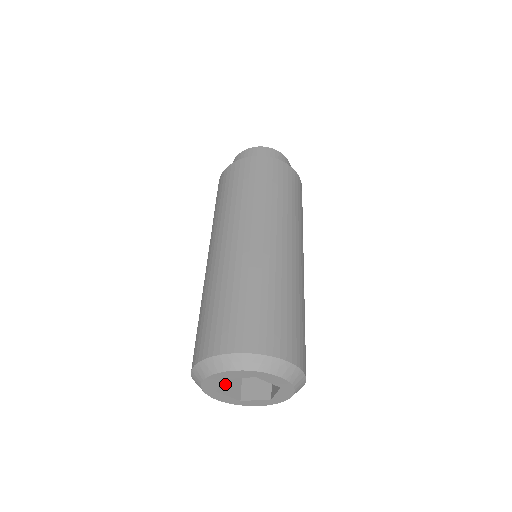
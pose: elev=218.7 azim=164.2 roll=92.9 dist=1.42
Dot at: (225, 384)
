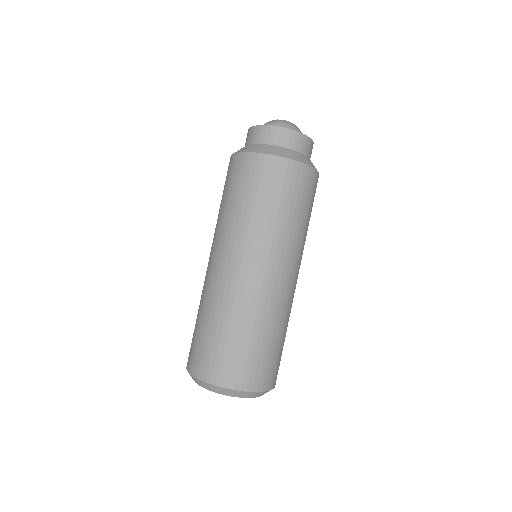
Dot at: occluded
